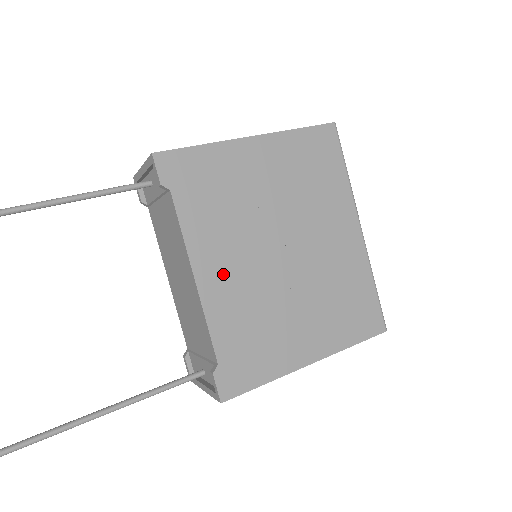
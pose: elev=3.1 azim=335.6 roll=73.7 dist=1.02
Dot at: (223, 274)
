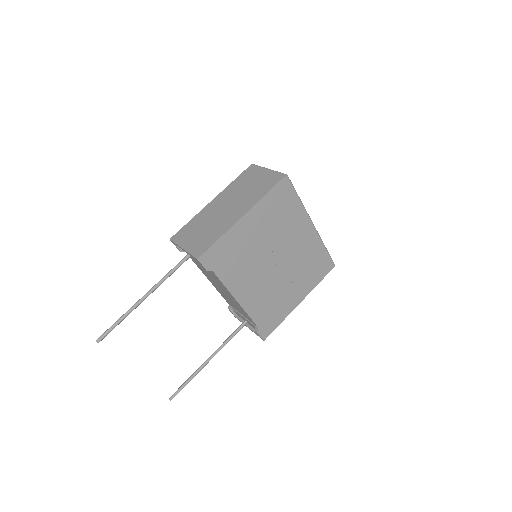
Dot at: (249, 291)
